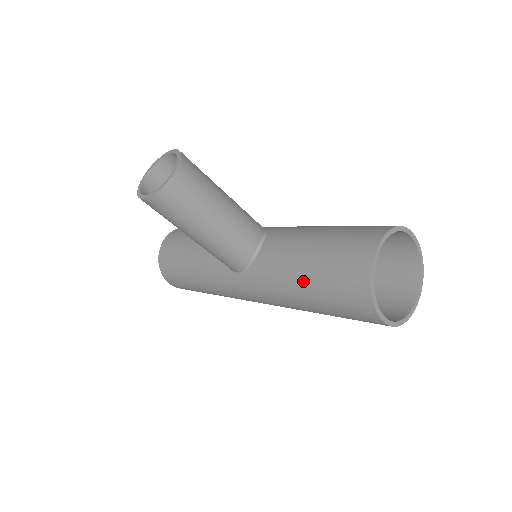
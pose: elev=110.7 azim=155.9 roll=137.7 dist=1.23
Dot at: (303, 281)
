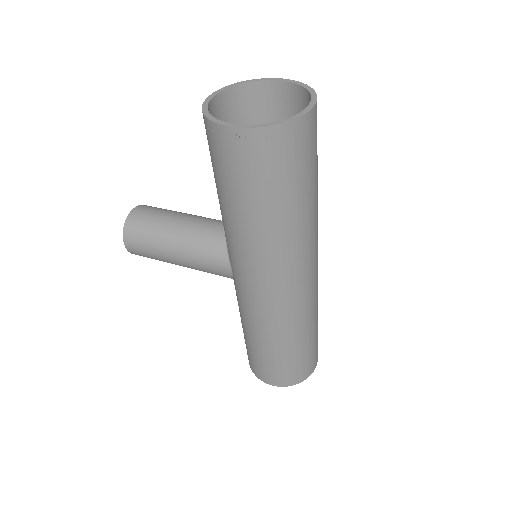
Dot at: (218, 195)
